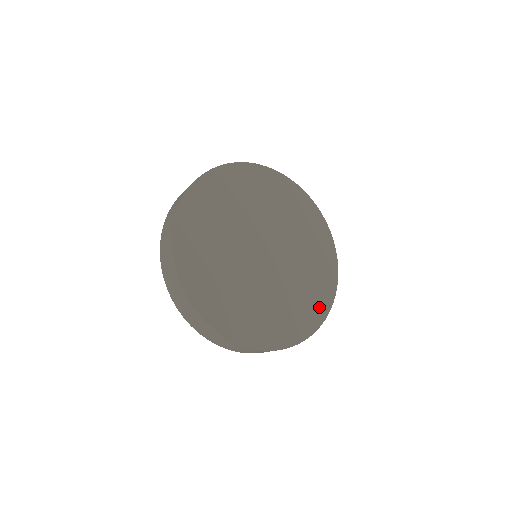
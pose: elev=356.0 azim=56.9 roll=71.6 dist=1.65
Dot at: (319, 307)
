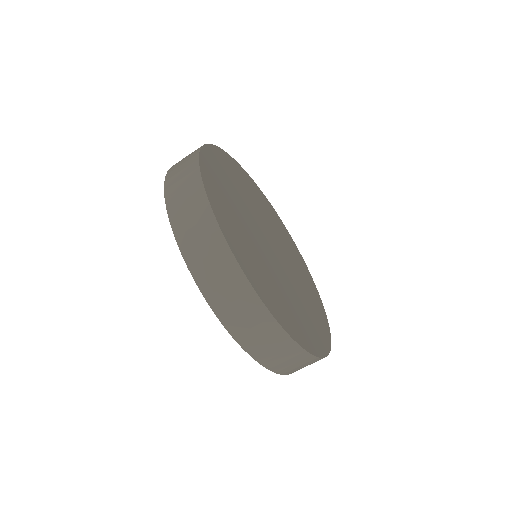
Dot at: (321, 338)
